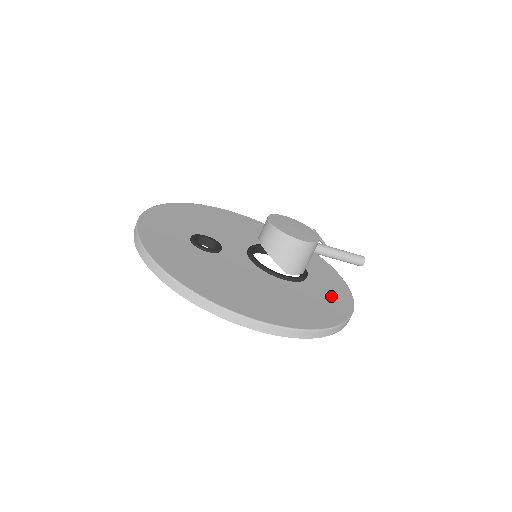
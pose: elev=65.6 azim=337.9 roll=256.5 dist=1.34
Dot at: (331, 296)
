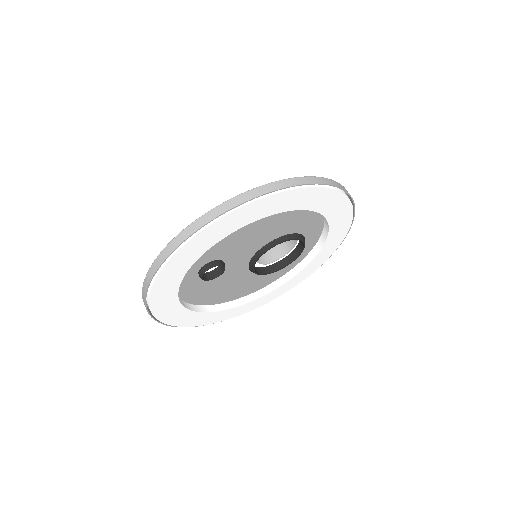
Dot at: occluded
